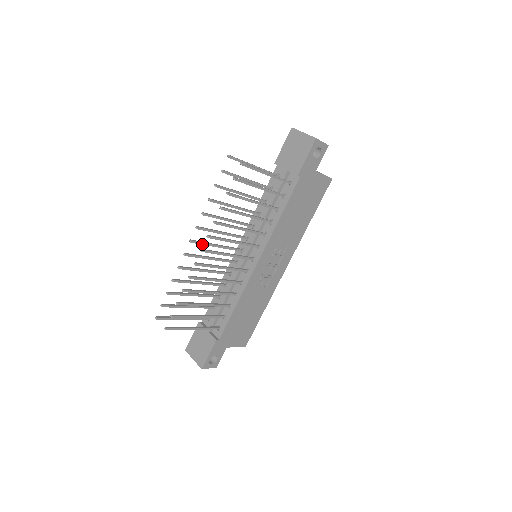
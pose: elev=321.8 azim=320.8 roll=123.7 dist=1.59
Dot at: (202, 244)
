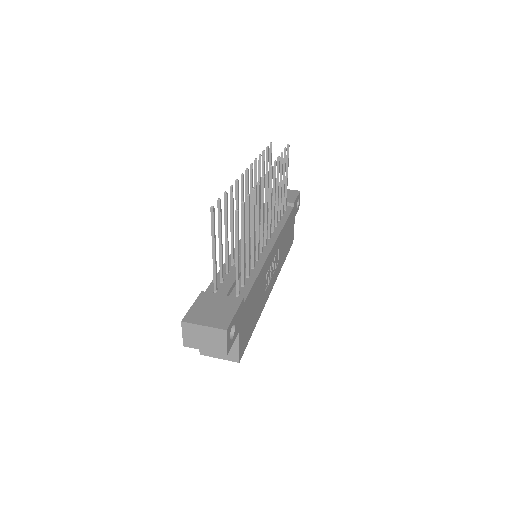
Dot at: (248, 185)
